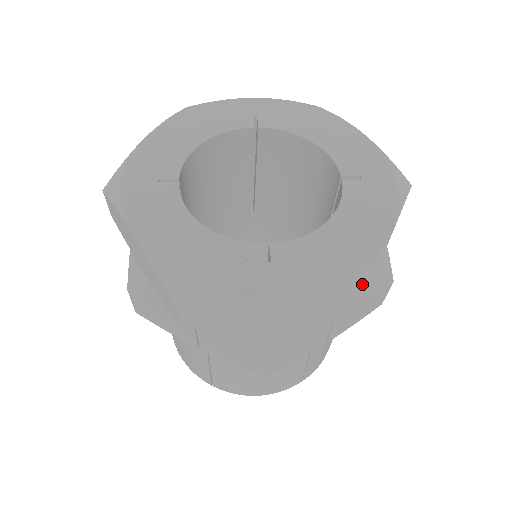
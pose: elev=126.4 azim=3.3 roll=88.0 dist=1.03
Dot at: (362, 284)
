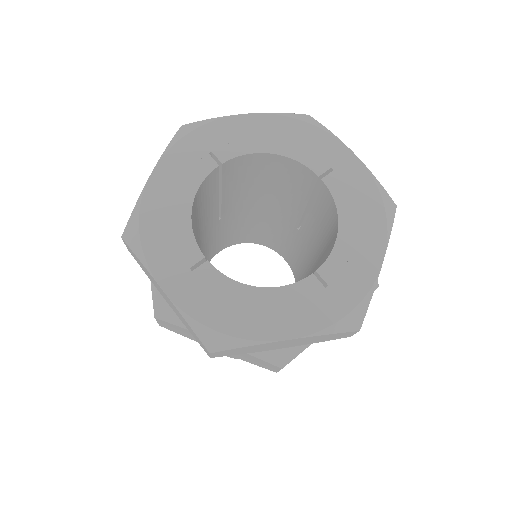
Dot at: (220, 344)
